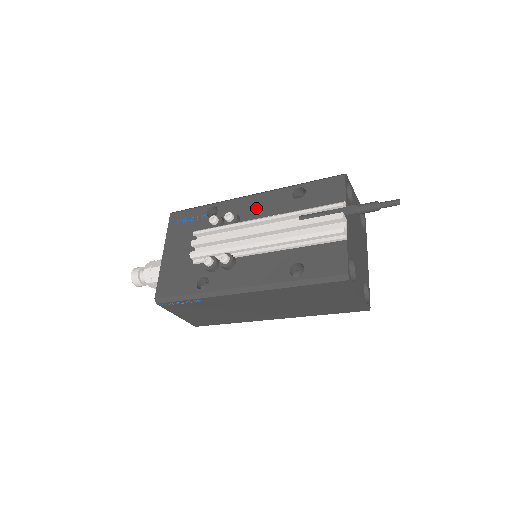
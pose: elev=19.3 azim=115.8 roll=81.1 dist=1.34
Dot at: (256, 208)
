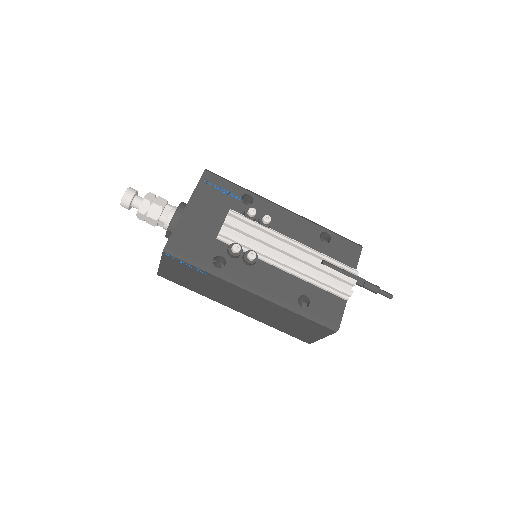
Dot at: (288, 225)
